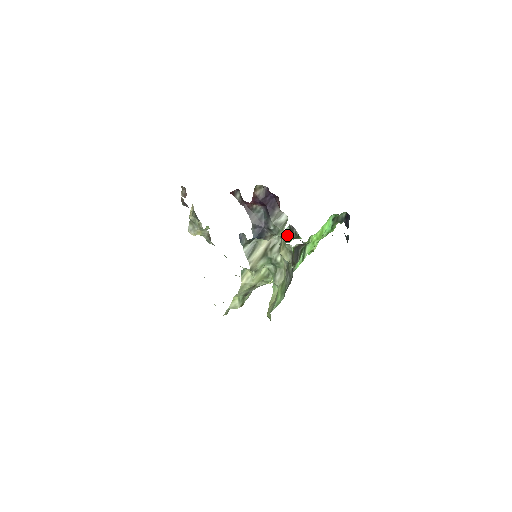
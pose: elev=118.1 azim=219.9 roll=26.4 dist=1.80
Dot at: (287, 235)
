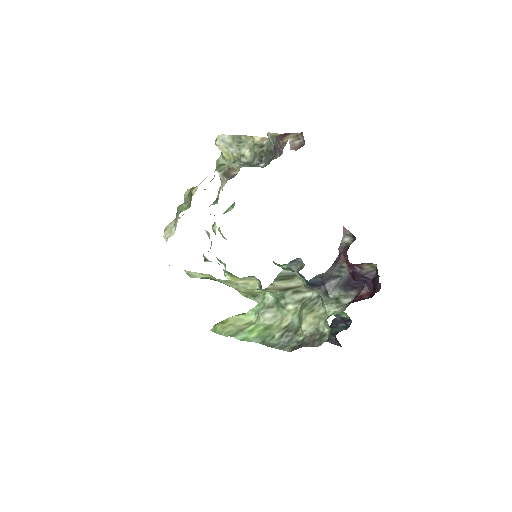
Dot at: (287, 264)
